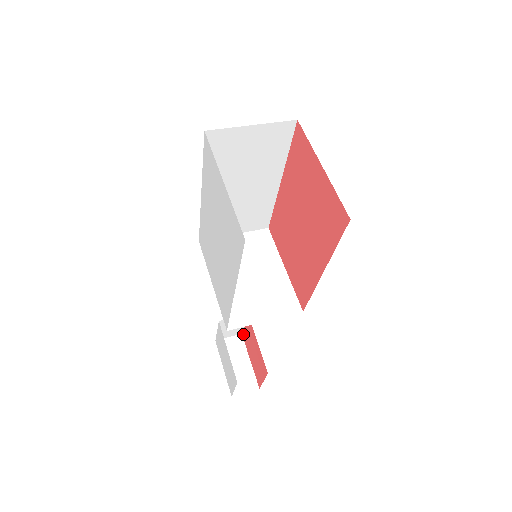
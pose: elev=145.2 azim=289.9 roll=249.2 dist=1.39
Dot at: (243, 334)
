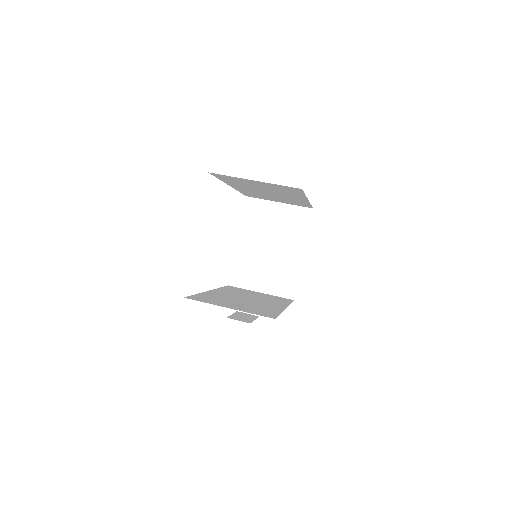
Dot at: occluded
